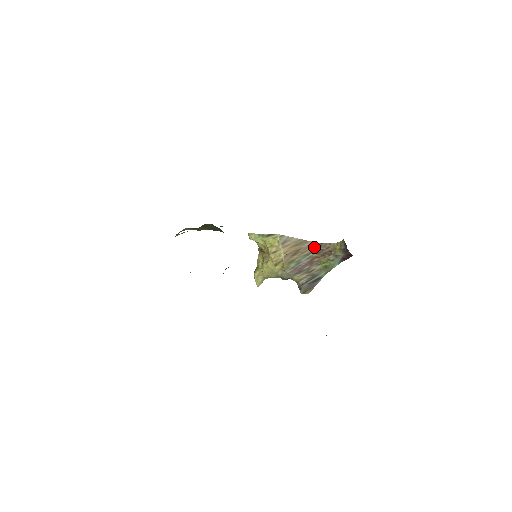
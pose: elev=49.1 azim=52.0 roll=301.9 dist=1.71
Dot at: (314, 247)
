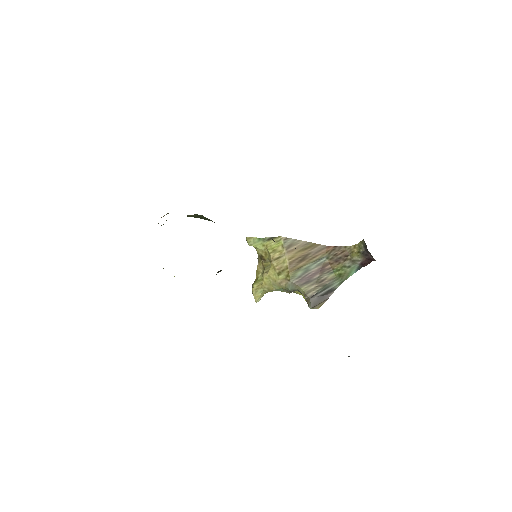
Dot at: (326, 251)
